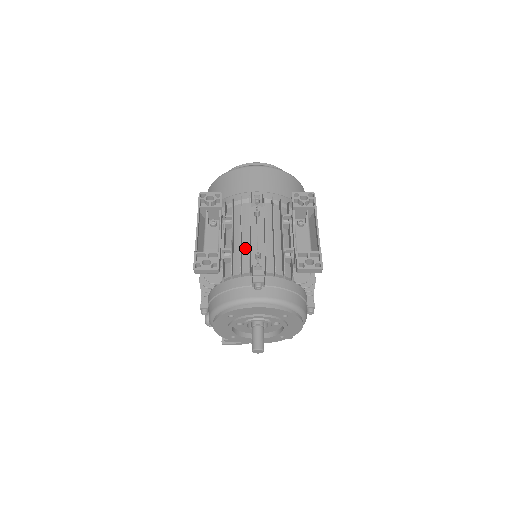
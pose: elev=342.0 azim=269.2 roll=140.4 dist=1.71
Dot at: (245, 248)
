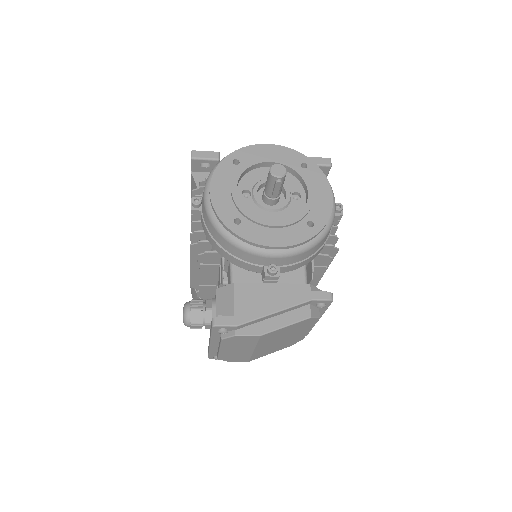
Dot at: occluded
